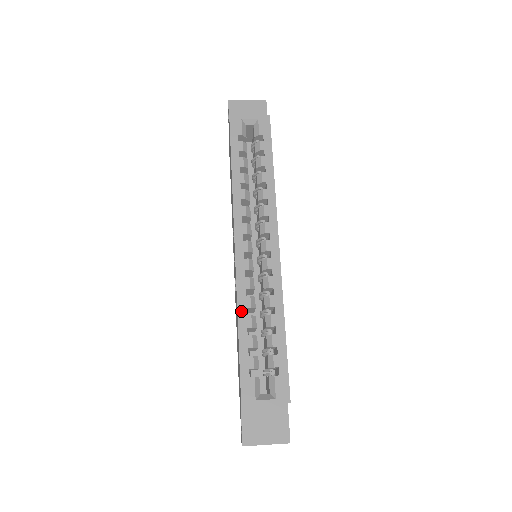
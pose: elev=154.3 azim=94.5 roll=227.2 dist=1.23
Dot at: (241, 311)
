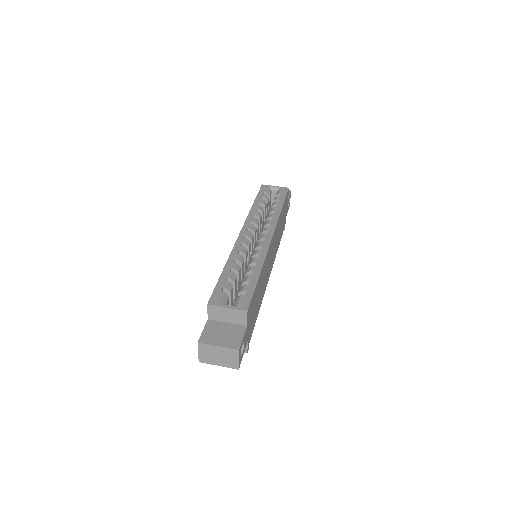
Dot at: (230, 260)
